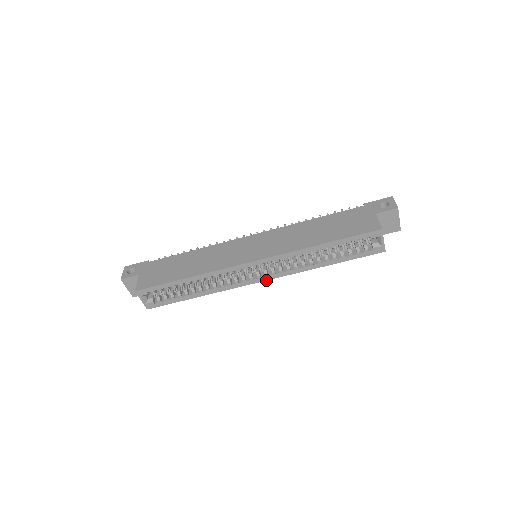
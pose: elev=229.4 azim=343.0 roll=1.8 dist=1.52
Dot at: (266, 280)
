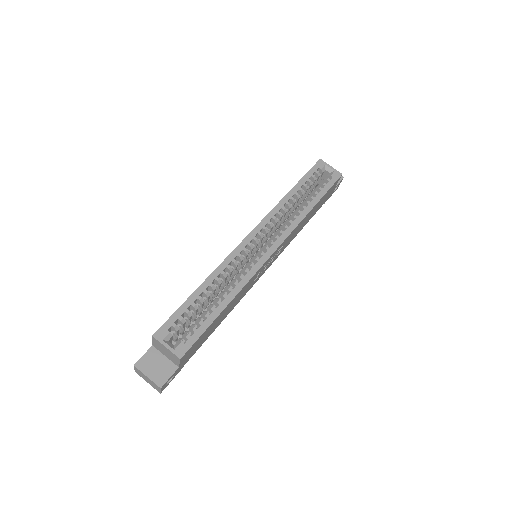
Dot at: (277, 248)
